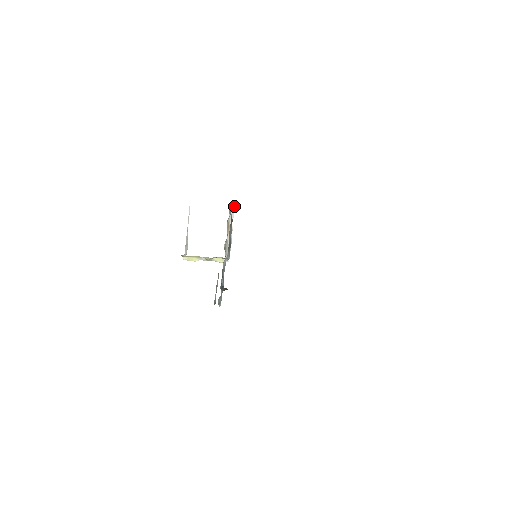
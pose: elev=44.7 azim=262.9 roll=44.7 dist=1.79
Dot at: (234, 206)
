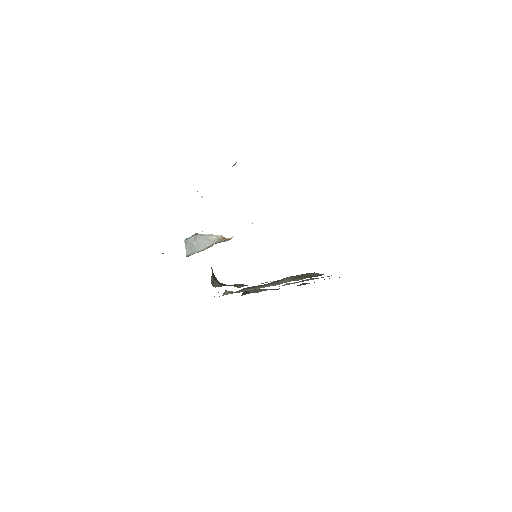
Dot at: occluded
